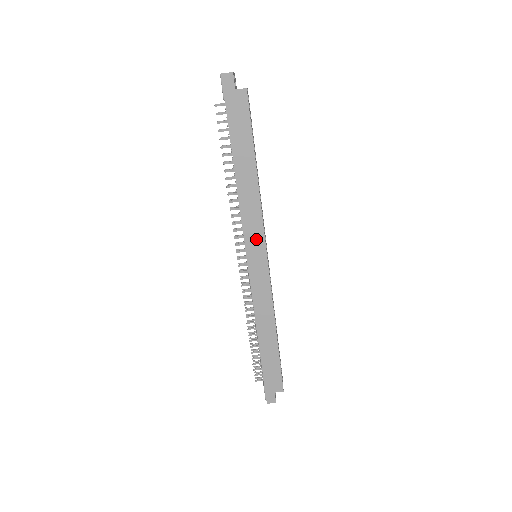
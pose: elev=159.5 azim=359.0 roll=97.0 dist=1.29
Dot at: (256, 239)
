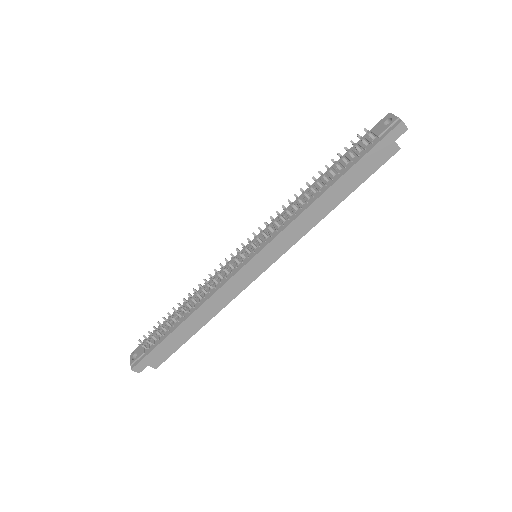
Dot at: (278, 249)
